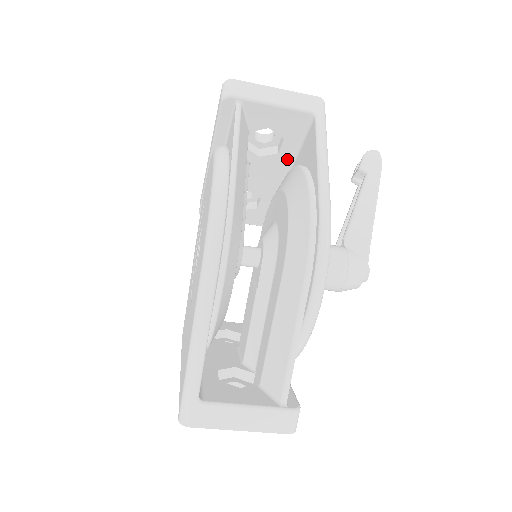
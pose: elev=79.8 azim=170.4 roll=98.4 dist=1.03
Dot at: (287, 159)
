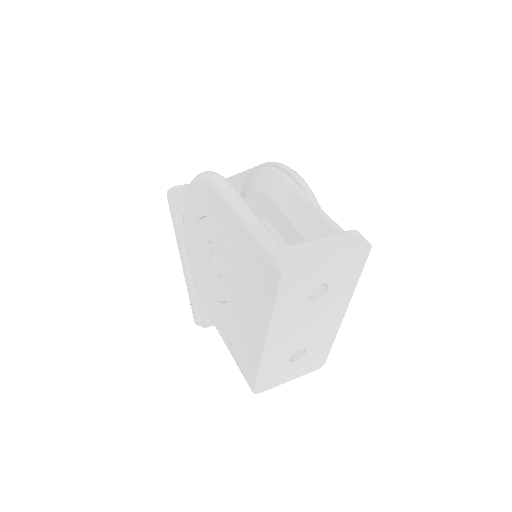
Dot at: occluded
